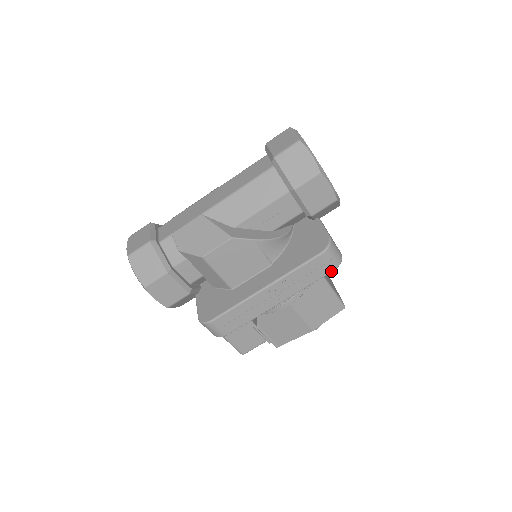
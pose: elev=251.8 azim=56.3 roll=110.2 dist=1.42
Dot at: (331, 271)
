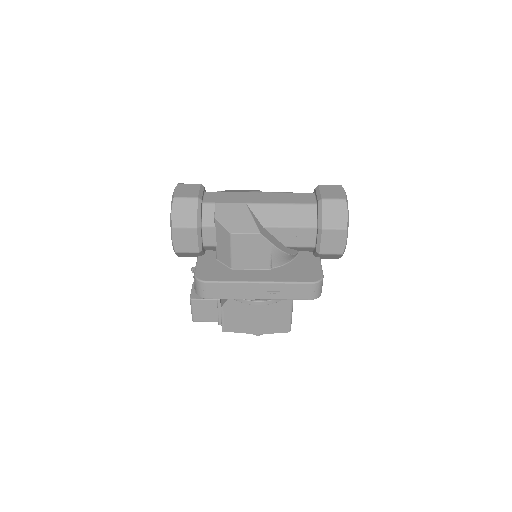
Dot at: (309, 299)
